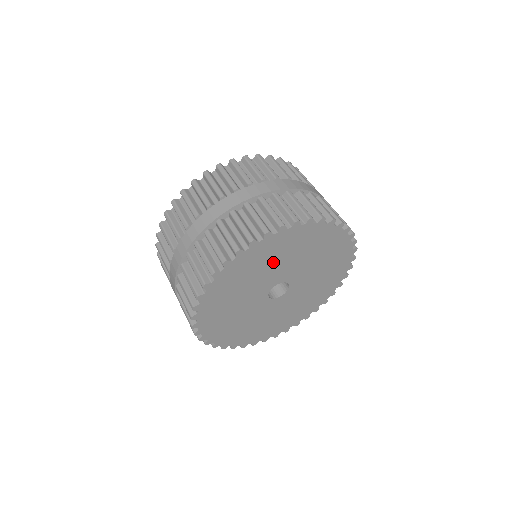
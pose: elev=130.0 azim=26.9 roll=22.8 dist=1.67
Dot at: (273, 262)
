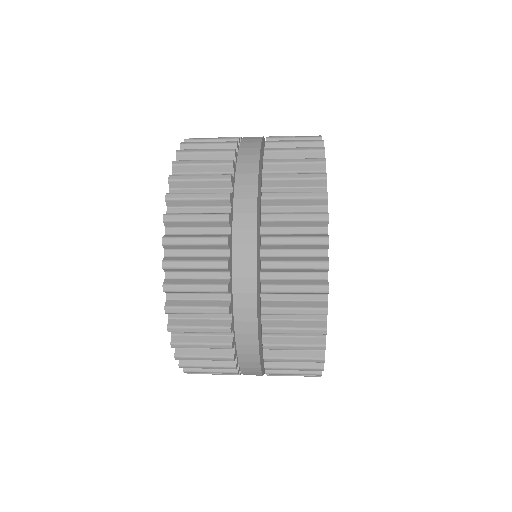
Dot at: occluded
